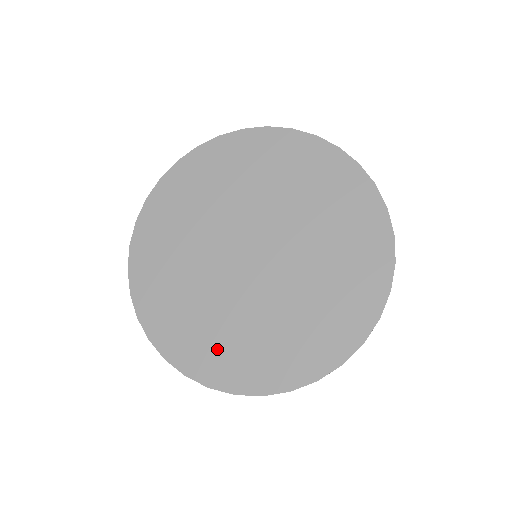
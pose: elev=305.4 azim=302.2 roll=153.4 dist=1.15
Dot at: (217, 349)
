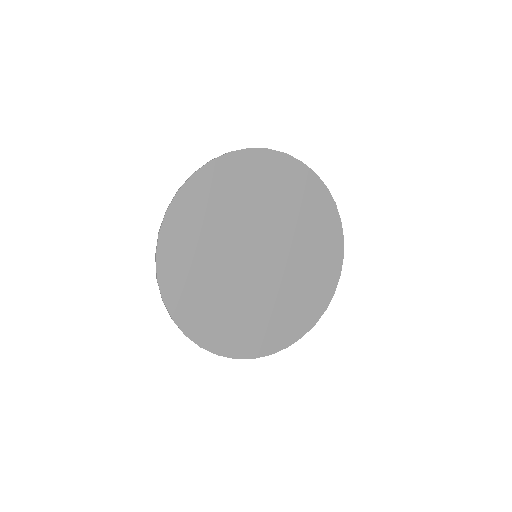
Dot at: (196, 299)
